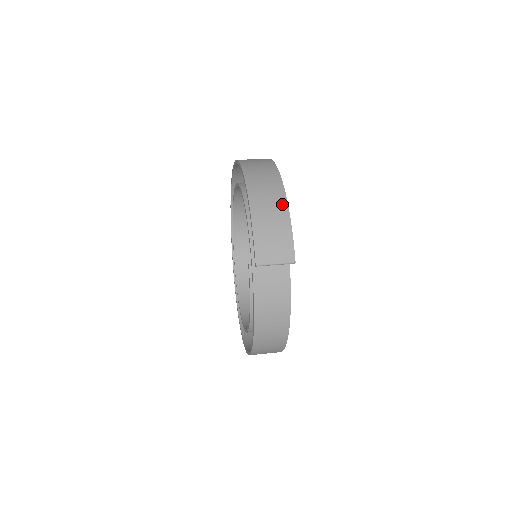
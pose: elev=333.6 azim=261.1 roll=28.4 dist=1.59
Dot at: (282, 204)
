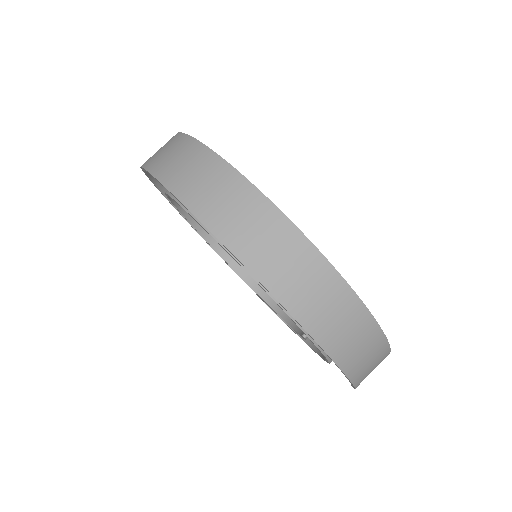
Dot at: (376, 336)
